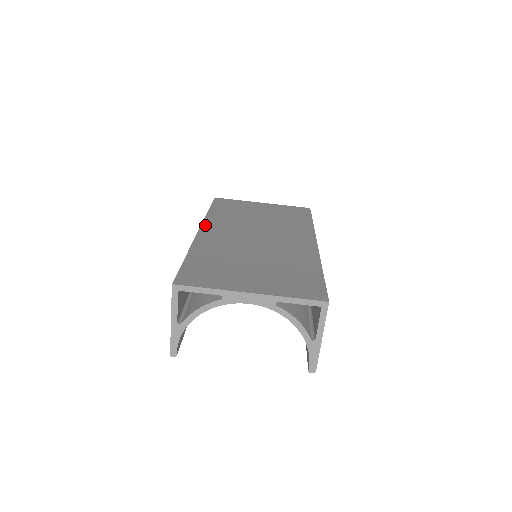
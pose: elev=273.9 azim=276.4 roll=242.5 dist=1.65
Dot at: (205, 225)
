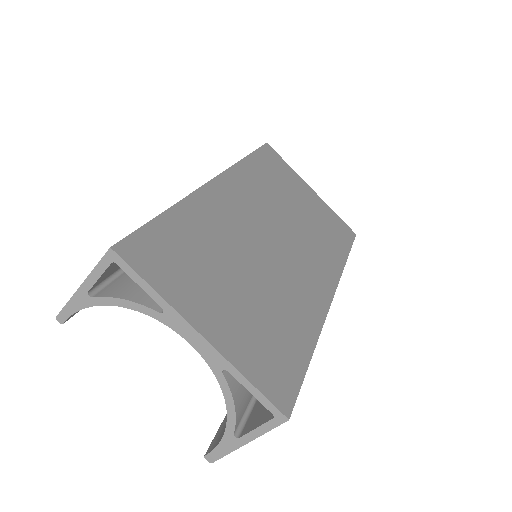
Dot at: (227, 175)
